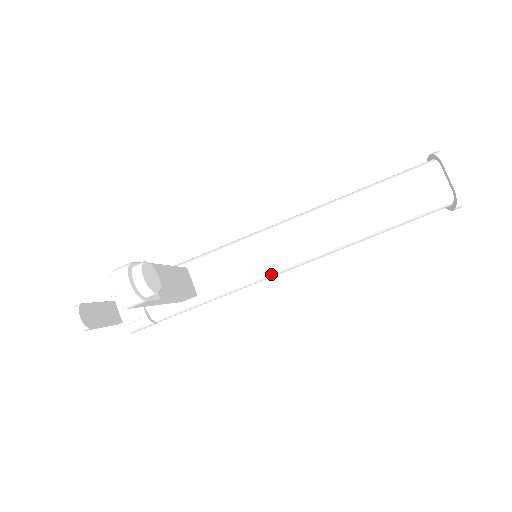
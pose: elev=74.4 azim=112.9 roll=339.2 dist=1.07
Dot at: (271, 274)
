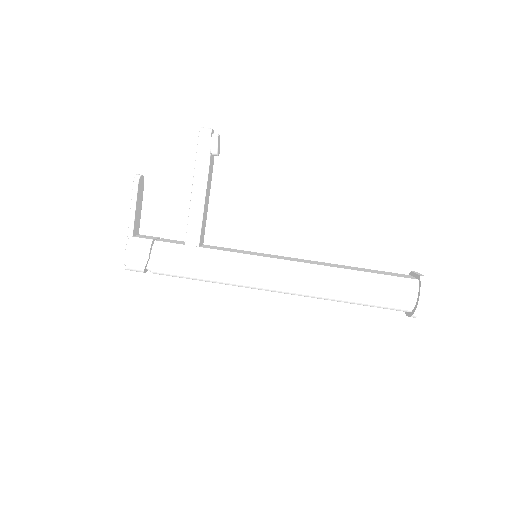
Dot at: (260, 264)
